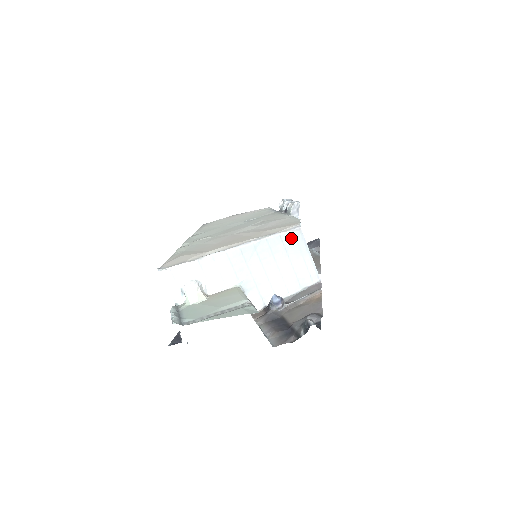
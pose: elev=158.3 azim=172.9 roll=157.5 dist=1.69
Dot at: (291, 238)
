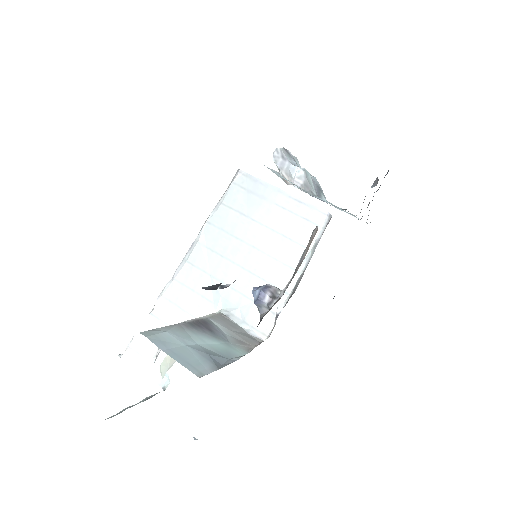
Dot at: (238, 194)
